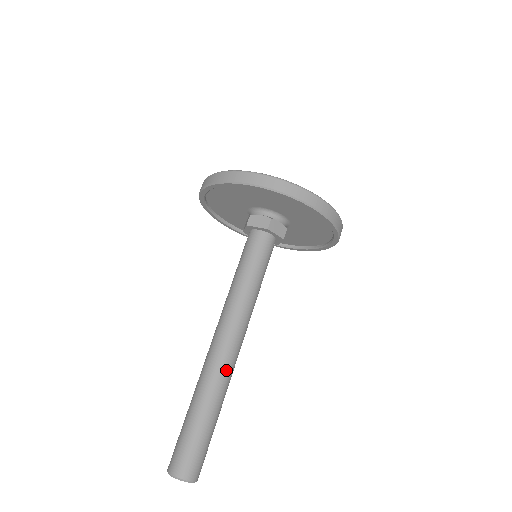
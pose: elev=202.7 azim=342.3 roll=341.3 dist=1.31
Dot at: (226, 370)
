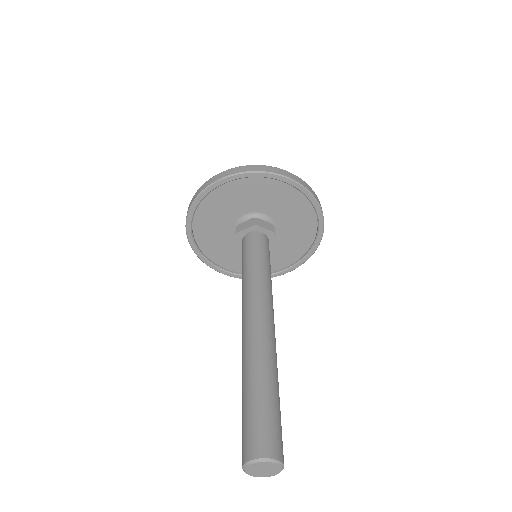
Dot at: occluded
